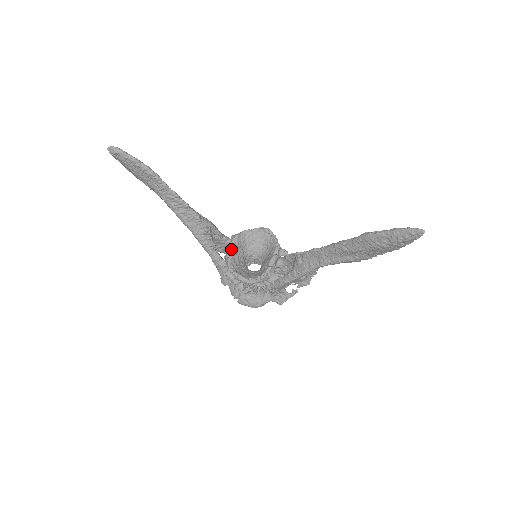
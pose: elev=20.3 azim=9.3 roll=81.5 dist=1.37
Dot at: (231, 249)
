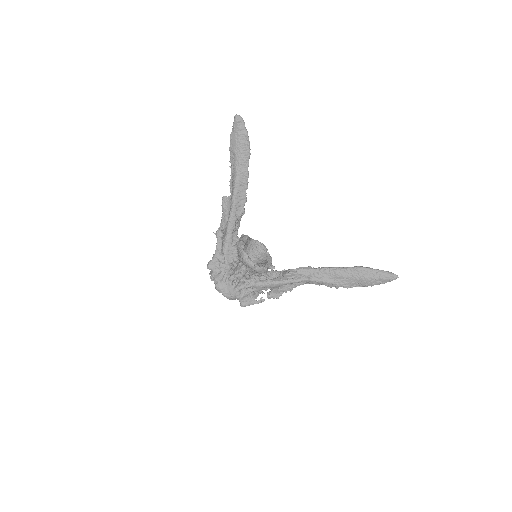
Dot at: (244, 240)
